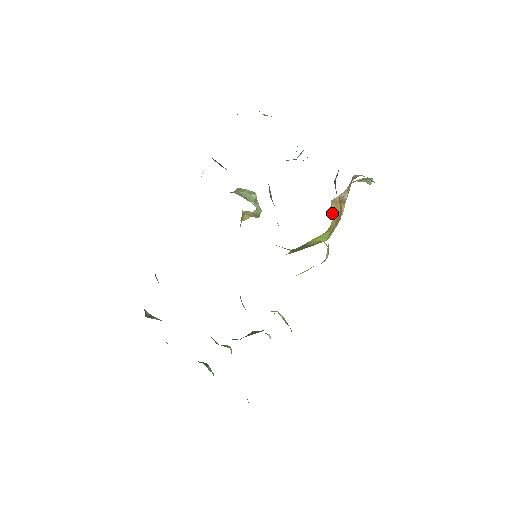
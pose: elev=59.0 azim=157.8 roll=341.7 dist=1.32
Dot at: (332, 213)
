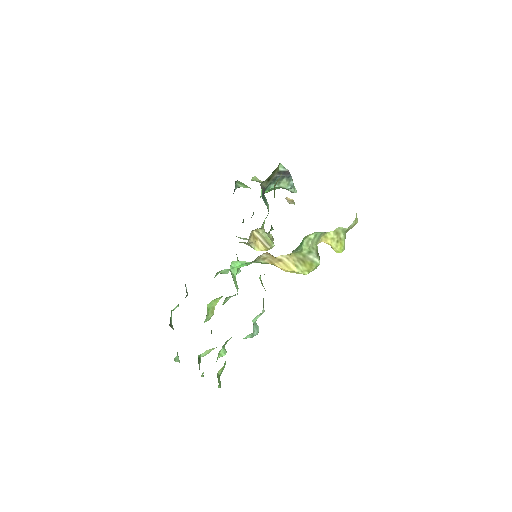
Dot at: occluded
